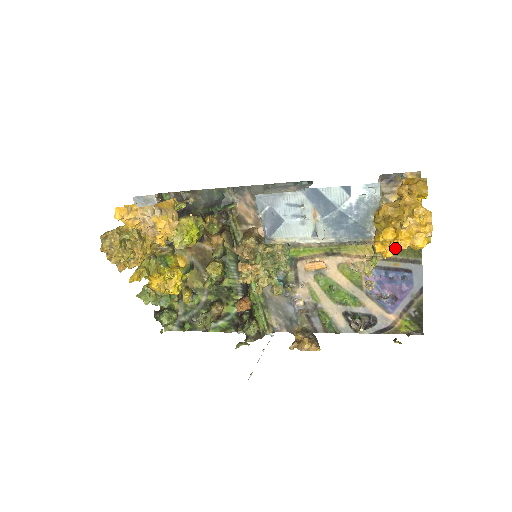
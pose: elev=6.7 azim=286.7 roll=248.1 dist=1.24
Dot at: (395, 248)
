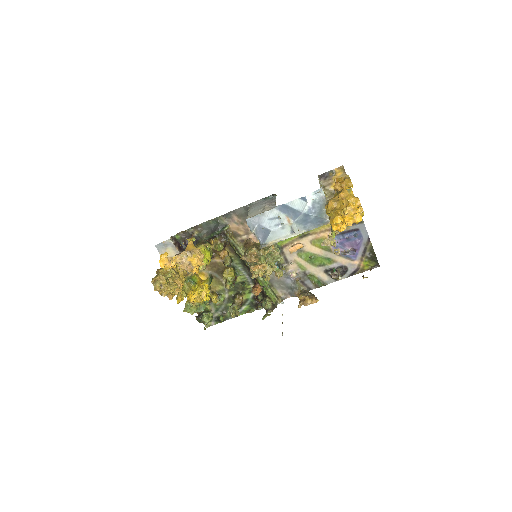
Dot at: (345, 226)
